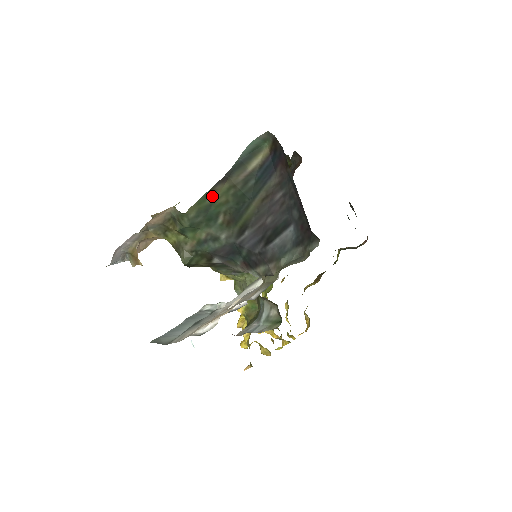
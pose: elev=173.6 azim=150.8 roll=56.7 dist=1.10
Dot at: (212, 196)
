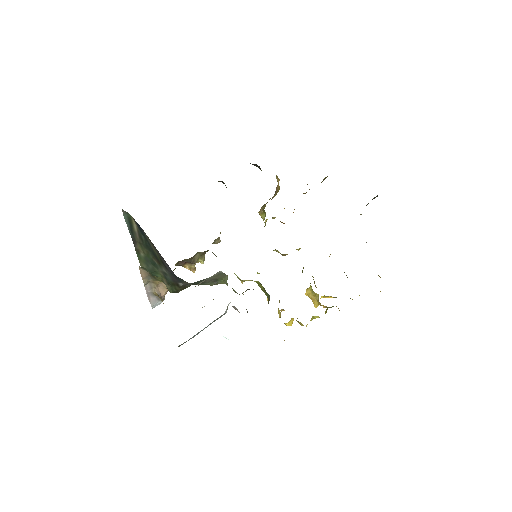
Dot at: (141, 253)
